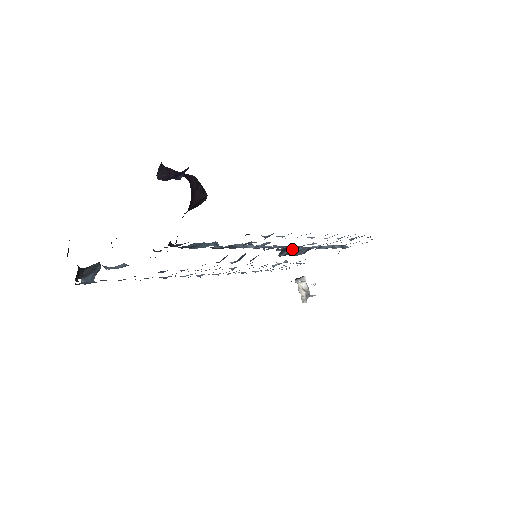
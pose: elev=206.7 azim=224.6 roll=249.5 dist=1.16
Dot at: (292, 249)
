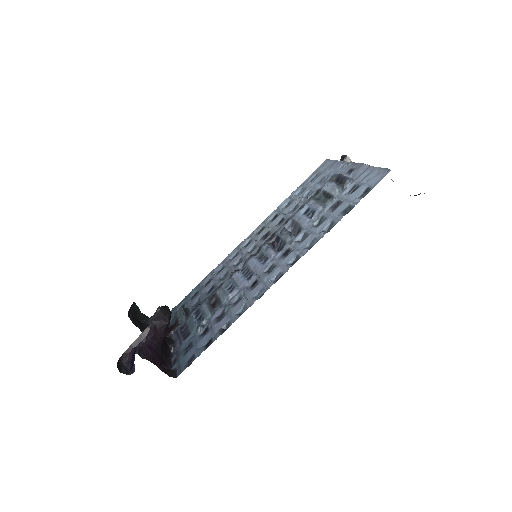
Dot at: (281, 242)
